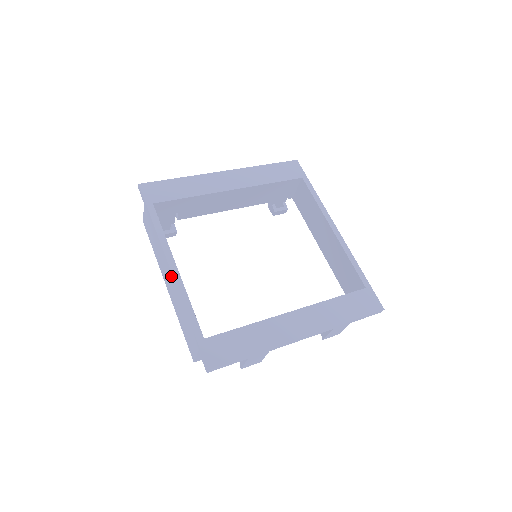
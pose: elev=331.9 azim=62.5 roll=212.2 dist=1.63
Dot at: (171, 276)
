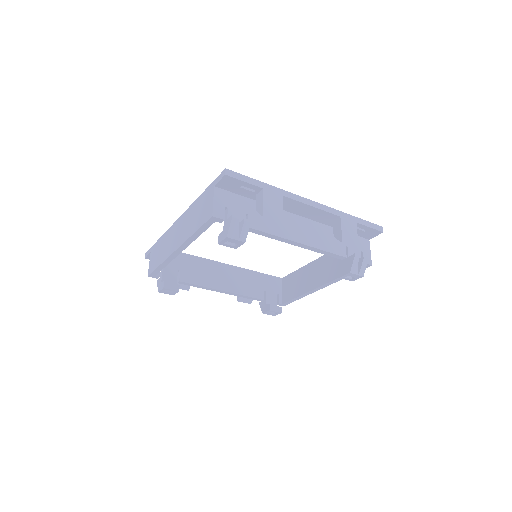
Dot at: (180, 220)
